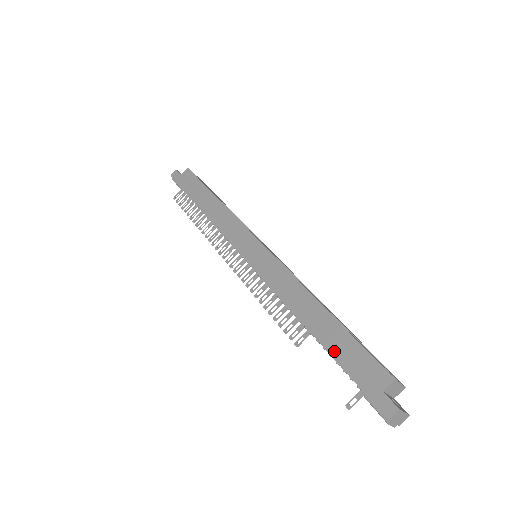
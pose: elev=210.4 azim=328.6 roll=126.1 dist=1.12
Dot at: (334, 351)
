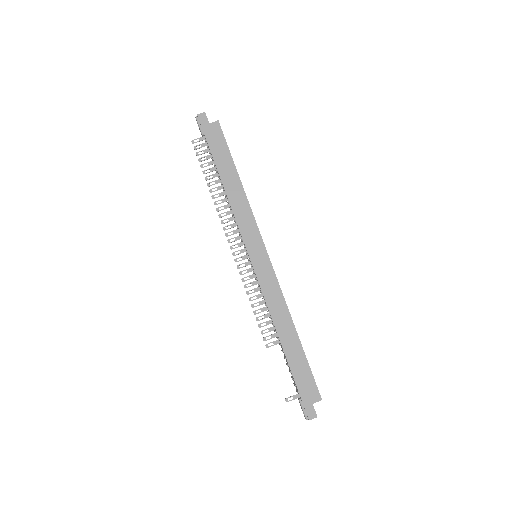
Dot at: (293, 367)
